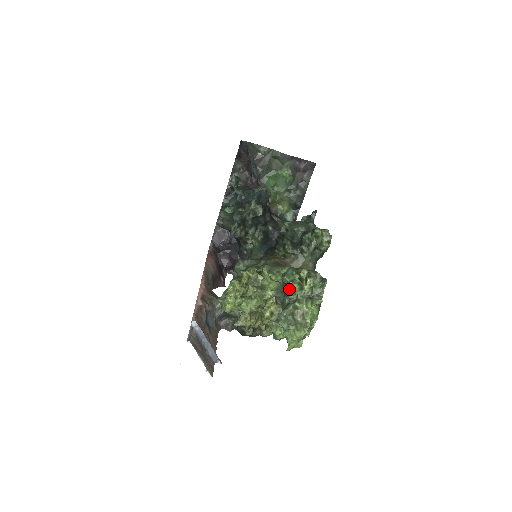
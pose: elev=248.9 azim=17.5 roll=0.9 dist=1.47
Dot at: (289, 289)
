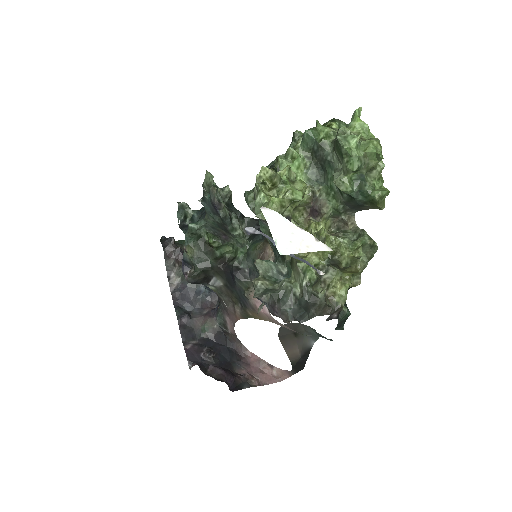
Dot at: (321, 131)
